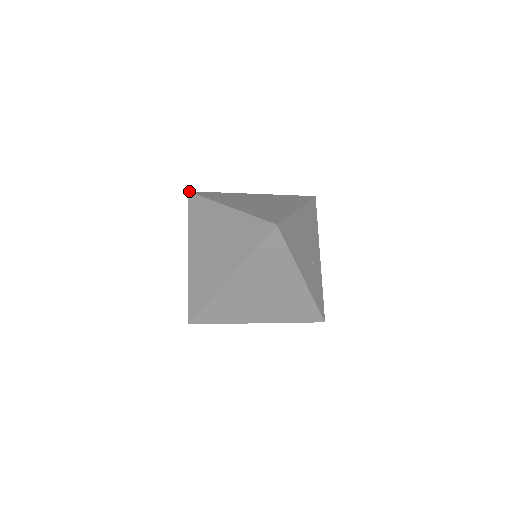
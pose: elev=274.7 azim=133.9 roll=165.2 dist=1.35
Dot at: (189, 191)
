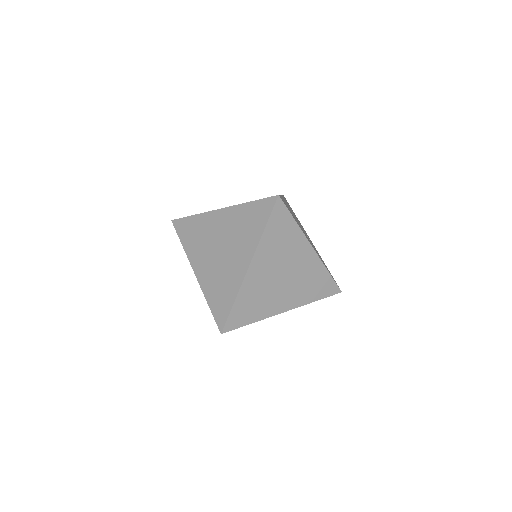
Dot at: (172, 220)
